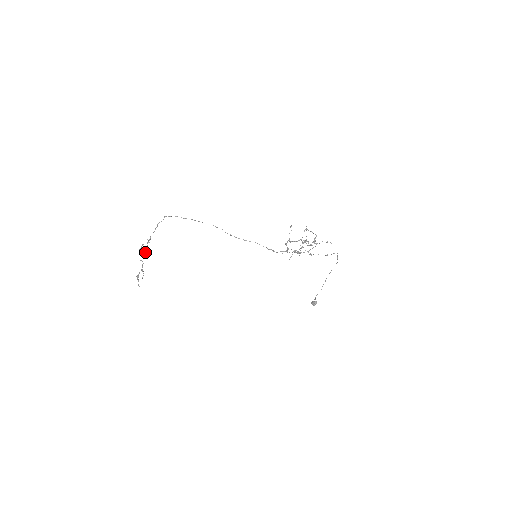
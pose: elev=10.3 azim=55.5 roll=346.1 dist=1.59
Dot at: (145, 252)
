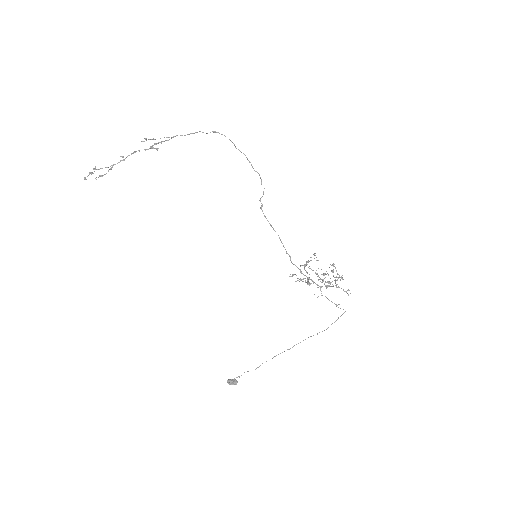
Dot at: occluded
